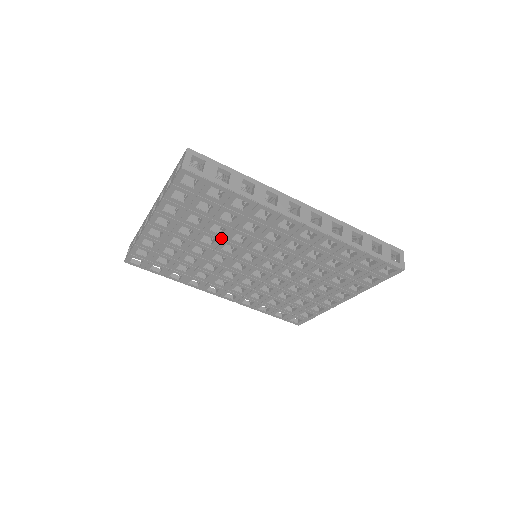
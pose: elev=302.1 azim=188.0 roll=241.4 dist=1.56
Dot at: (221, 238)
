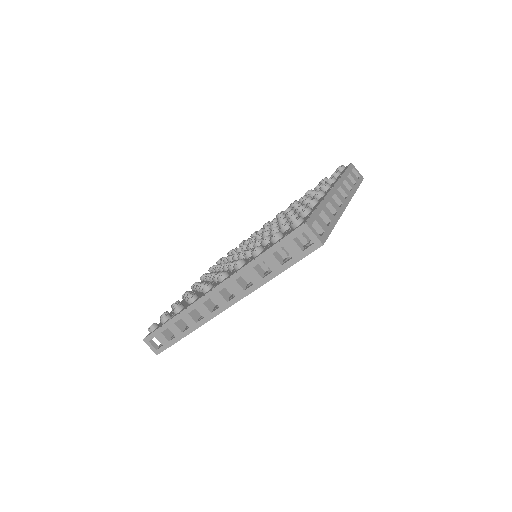
Dot at: occluded
